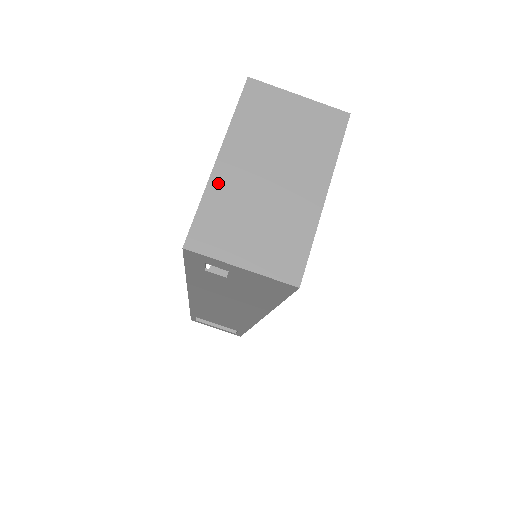
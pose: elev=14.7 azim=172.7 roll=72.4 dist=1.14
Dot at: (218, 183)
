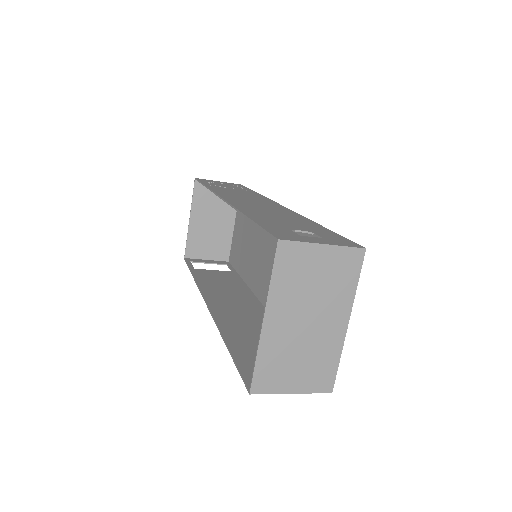
Dot at: (267, 341)
